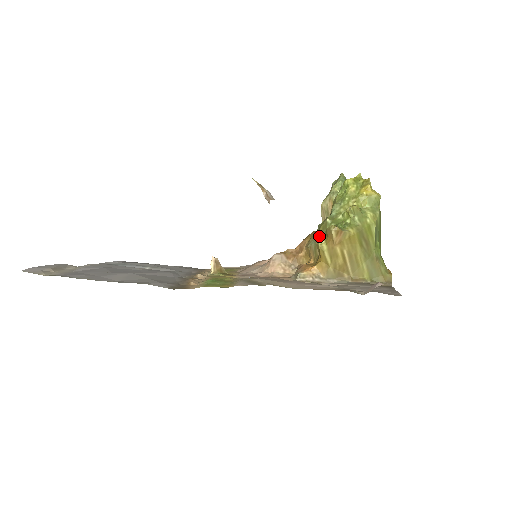
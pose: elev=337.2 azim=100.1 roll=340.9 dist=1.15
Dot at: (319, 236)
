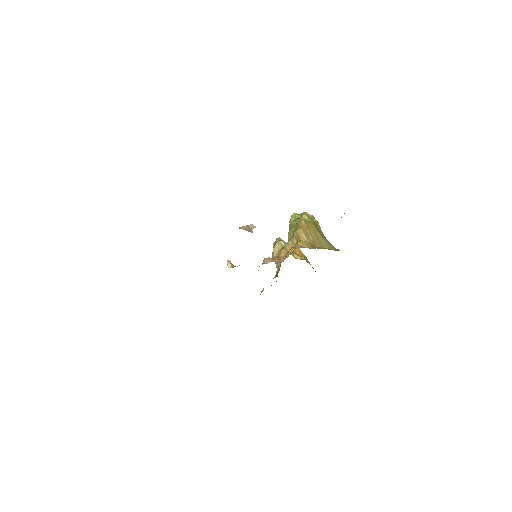
Dot at: (292, 235)
